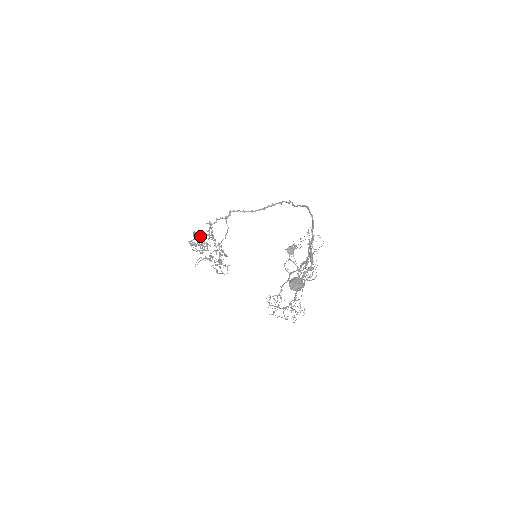
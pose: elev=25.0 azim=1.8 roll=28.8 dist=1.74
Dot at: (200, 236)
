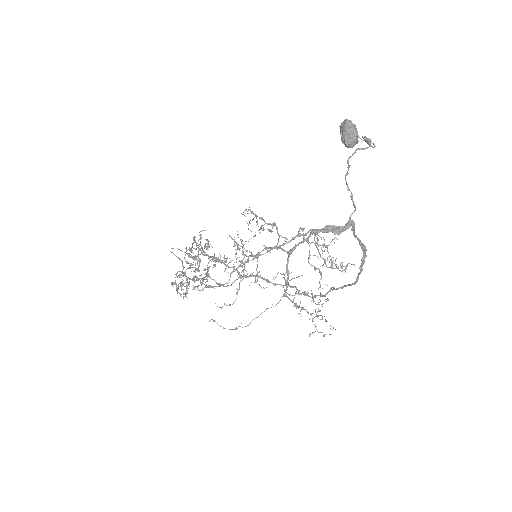
Dot at: occluded
